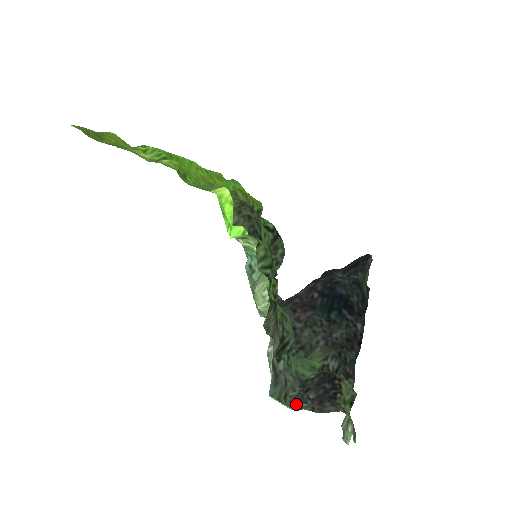
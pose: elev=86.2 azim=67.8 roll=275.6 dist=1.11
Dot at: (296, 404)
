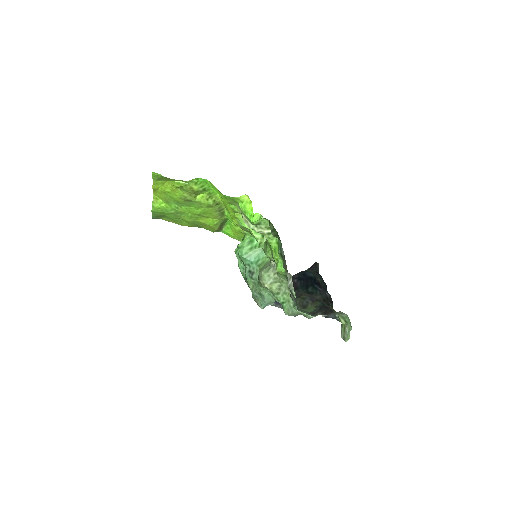
Dot at: occluded
